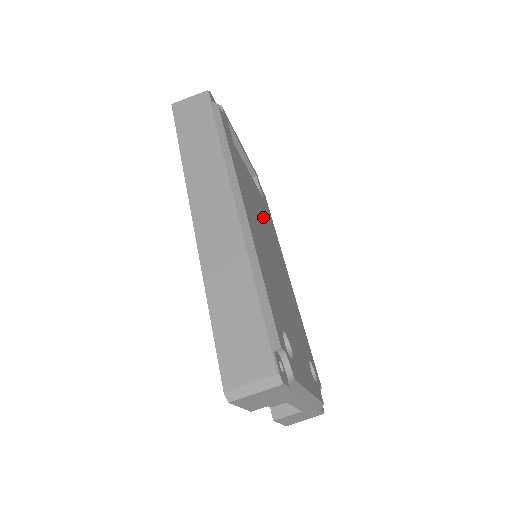
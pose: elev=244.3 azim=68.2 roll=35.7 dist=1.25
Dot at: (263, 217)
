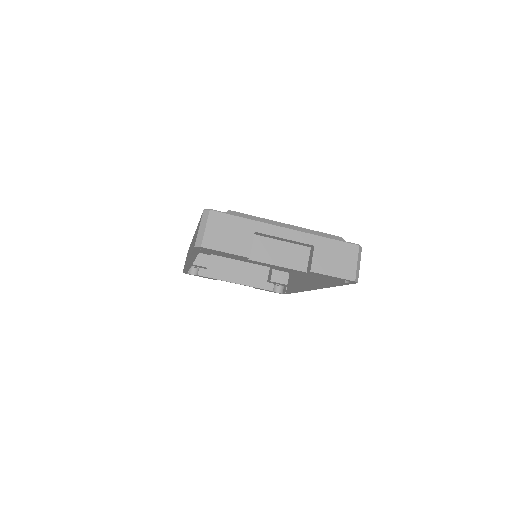
Dot at: occluded
